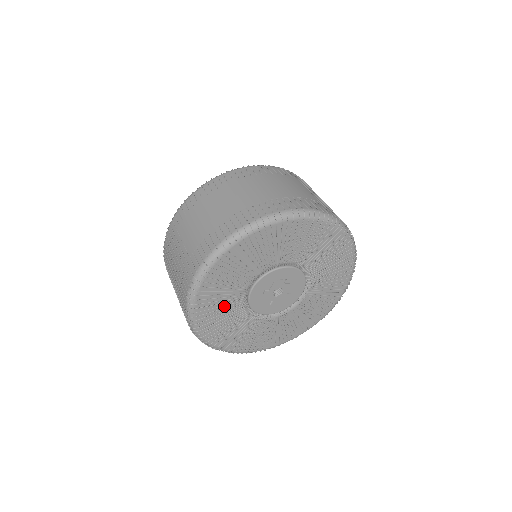
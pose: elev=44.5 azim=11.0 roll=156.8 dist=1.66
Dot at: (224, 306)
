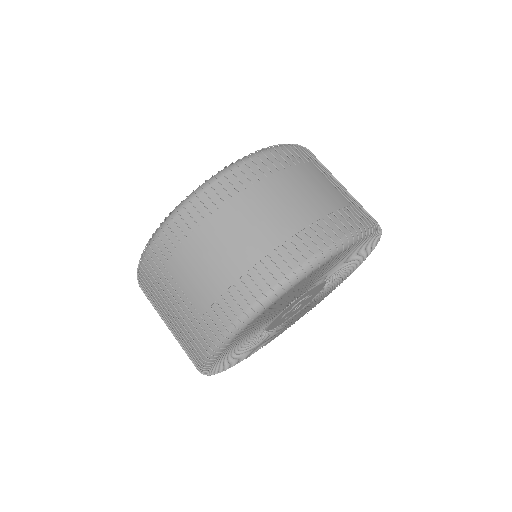
Dot at: (242, 346)
